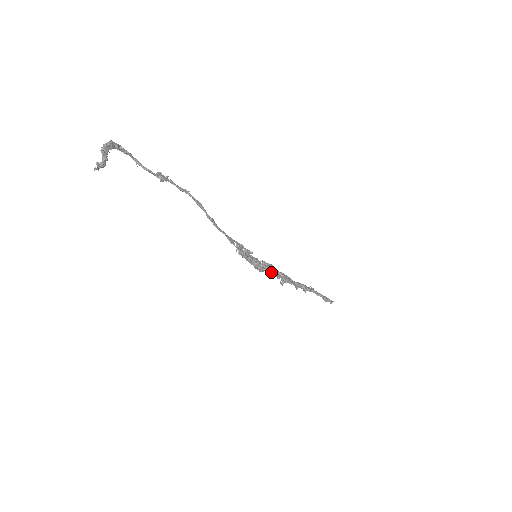
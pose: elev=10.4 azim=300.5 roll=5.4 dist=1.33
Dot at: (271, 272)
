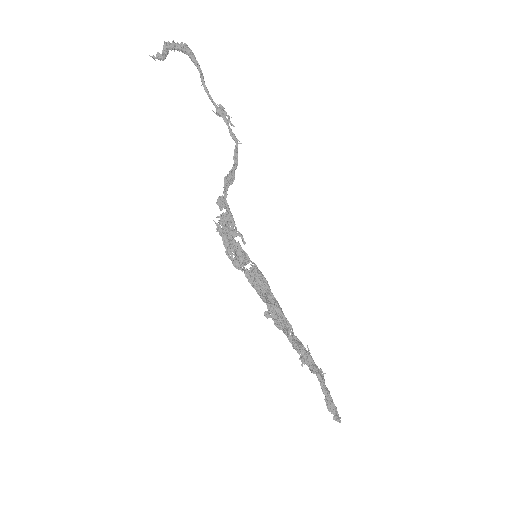
Dot at: (254, 283)
